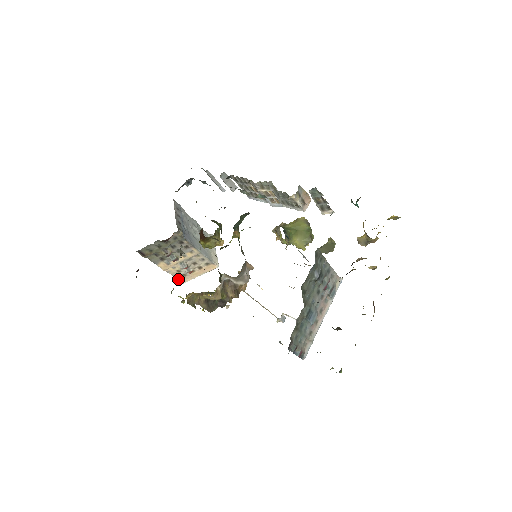
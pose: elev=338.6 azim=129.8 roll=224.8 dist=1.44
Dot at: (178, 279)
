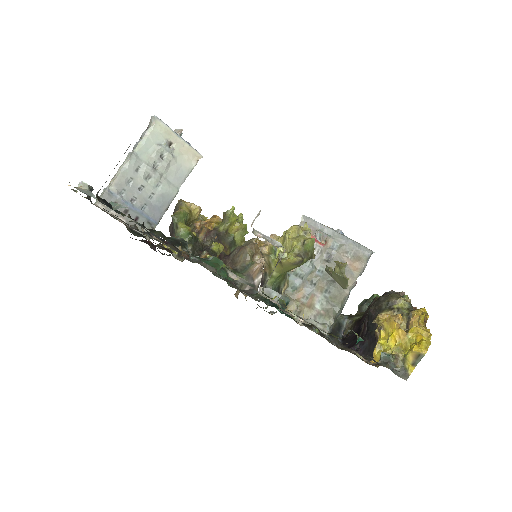
Dot at: occluded
